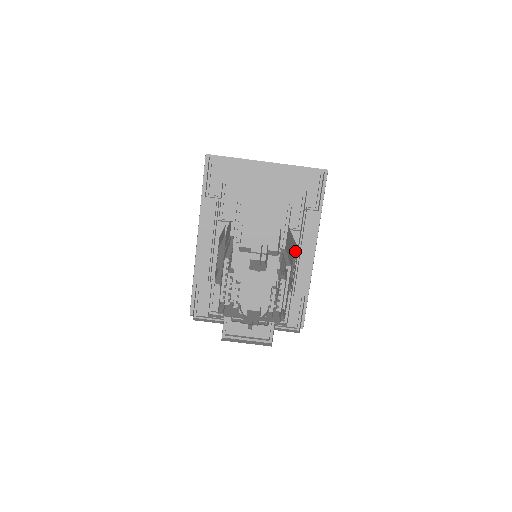
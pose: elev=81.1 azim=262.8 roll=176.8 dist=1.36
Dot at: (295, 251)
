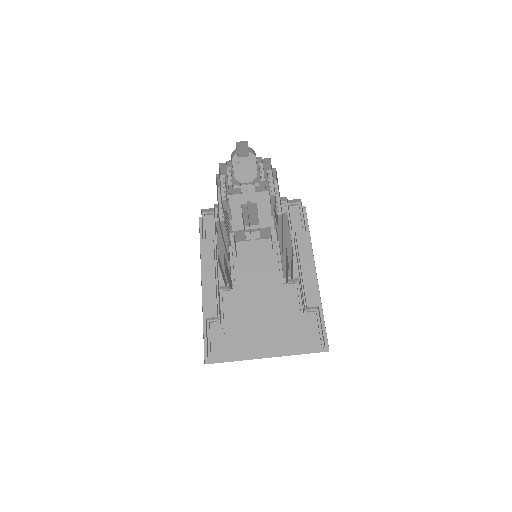
Dot at: occluded
